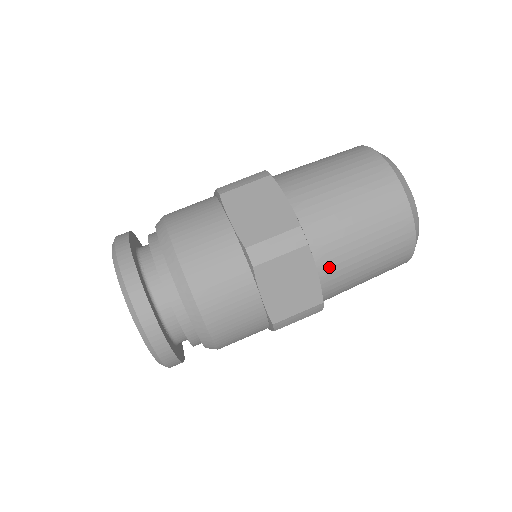
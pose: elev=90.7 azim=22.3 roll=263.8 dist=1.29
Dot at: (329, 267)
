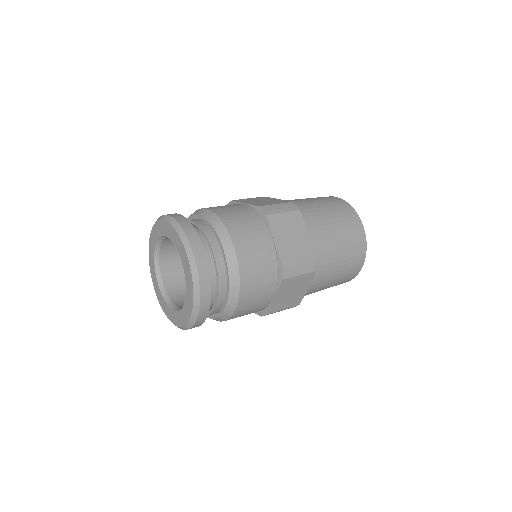
Dot at: (314, 284)
